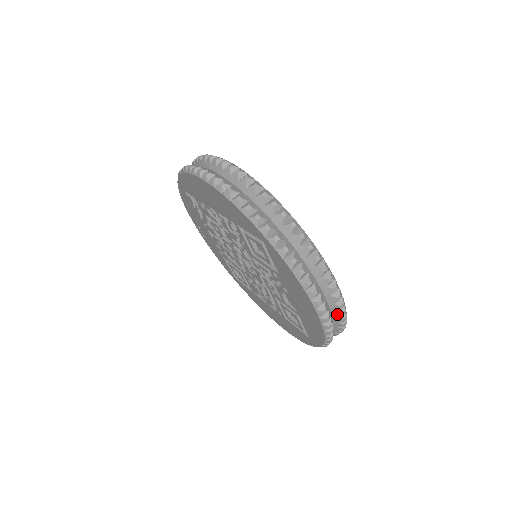
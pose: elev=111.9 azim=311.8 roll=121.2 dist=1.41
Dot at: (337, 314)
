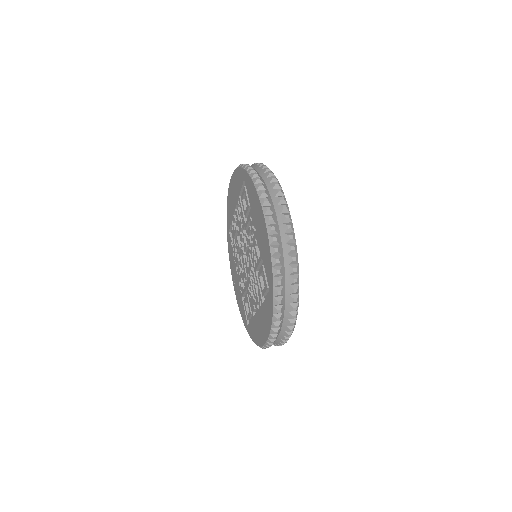
Dot at: (283, 227)
